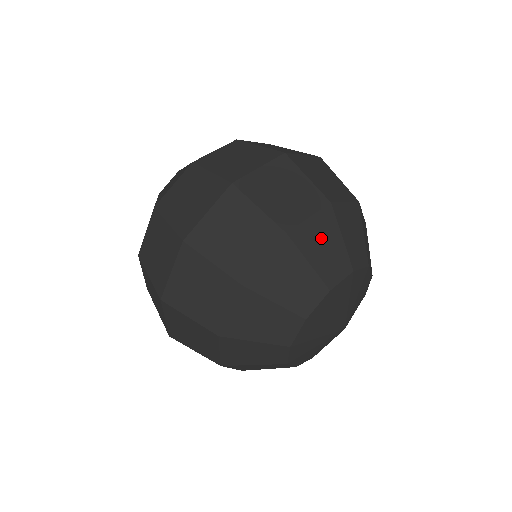
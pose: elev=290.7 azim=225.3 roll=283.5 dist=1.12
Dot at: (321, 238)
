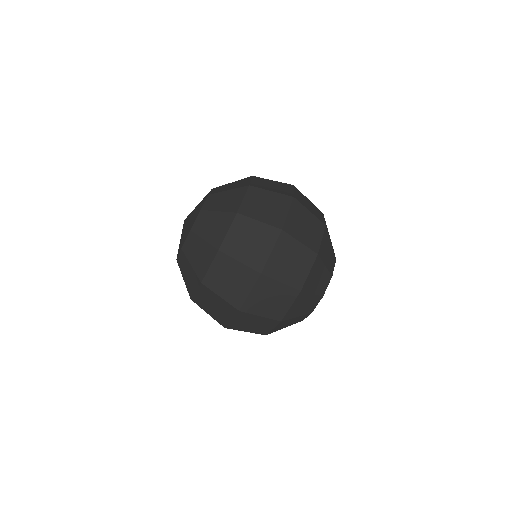
Dot at: (316, 277)
